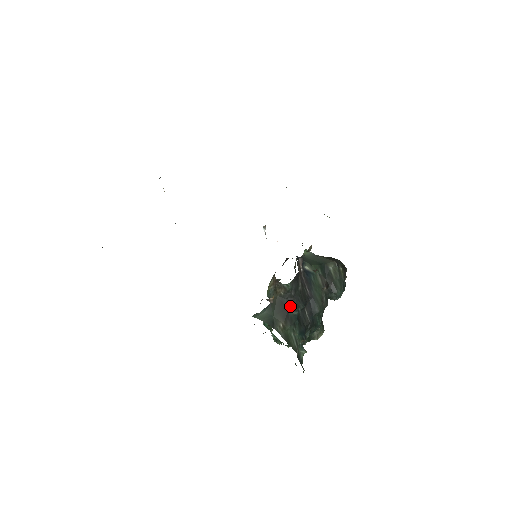
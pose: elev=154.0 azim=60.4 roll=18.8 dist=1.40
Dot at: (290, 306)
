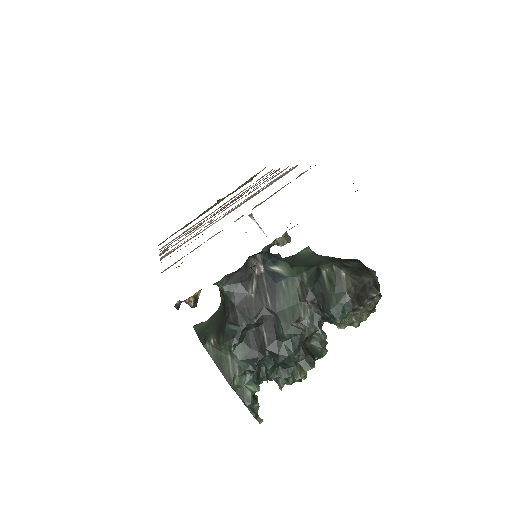
Dot at: (230, 317)
